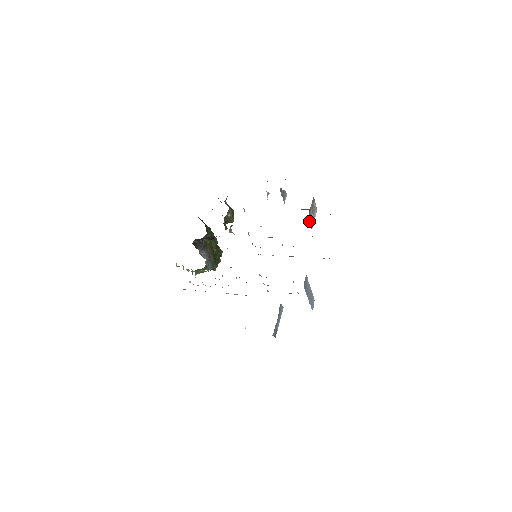
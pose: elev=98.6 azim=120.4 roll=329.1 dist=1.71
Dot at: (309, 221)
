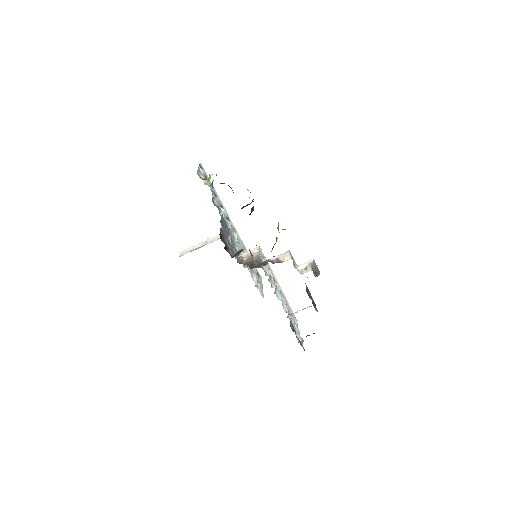
Dot at: occluded
